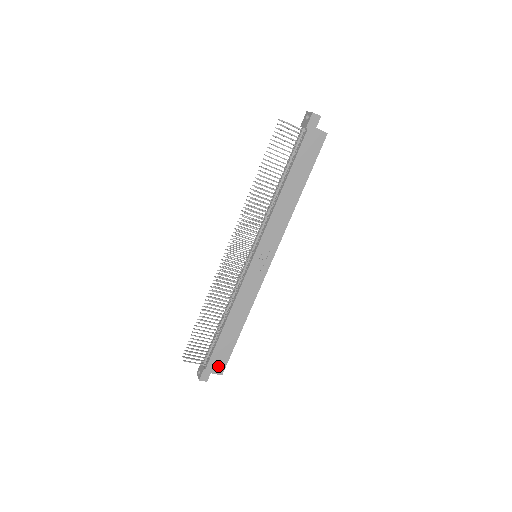
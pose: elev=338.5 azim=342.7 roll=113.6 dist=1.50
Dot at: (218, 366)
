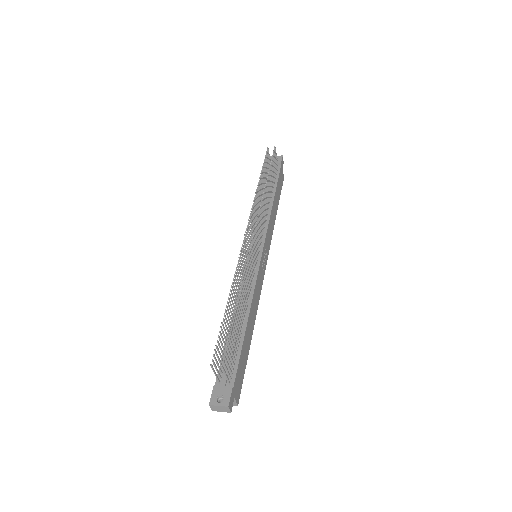
Dot at: (238, 388)
